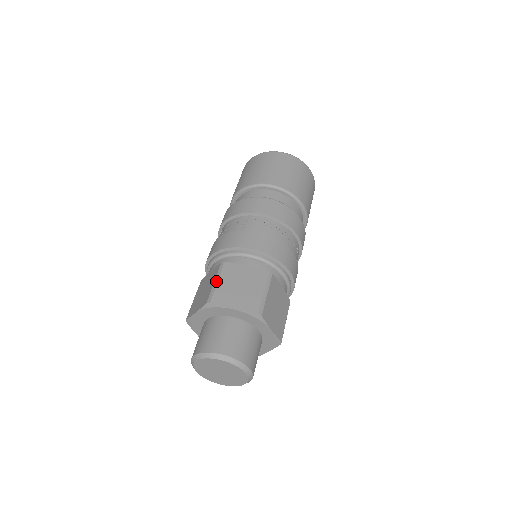
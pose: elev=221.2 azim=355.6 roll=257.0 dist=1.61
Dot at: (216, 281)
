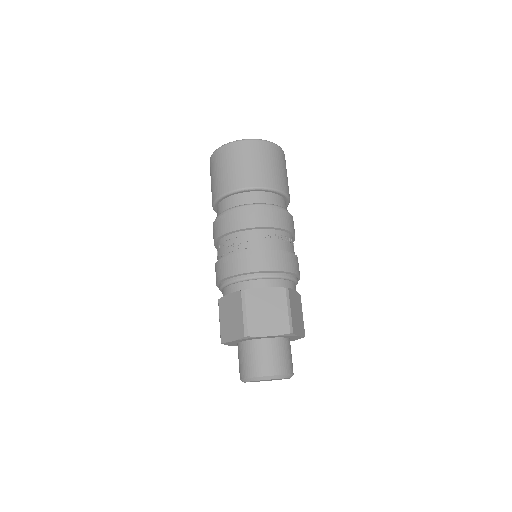
Dot at: (244, 313)
